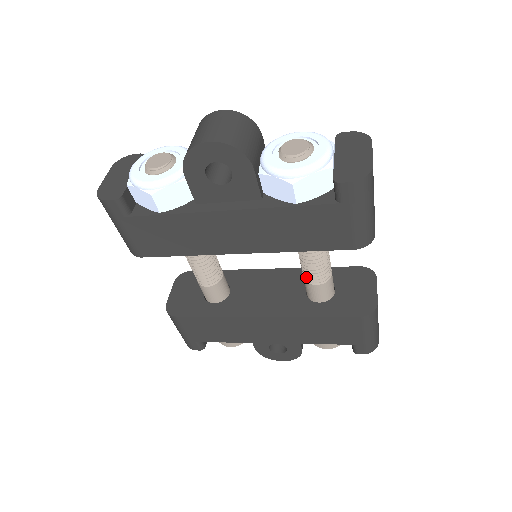
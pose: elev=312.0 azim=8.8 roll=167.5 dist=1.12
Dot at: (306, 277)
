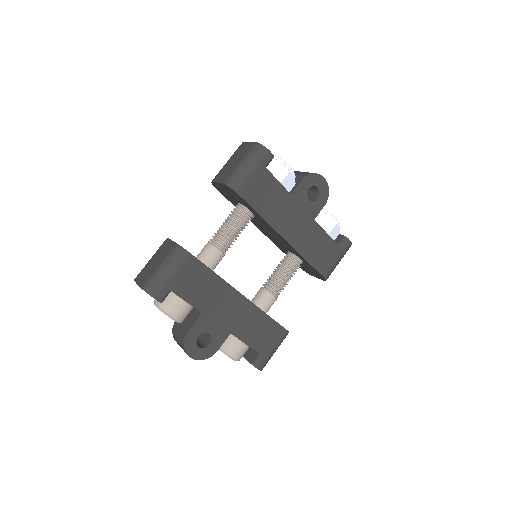
Dot at: (272, 288)
